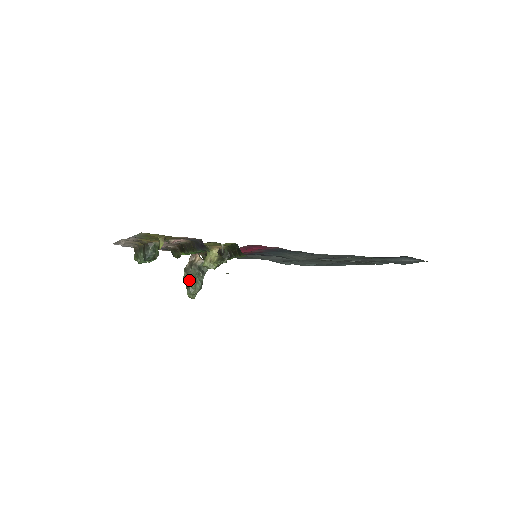
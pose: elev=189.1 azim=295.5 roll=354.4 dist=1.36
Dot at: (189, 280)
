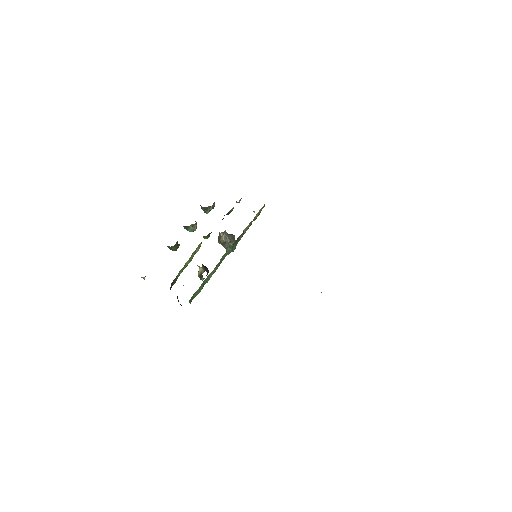
Dot at: occluded
